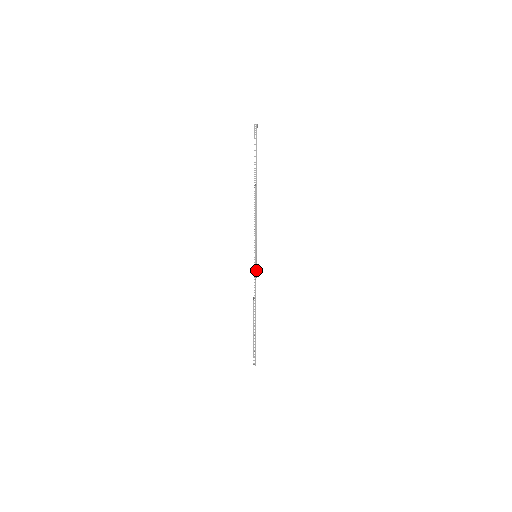
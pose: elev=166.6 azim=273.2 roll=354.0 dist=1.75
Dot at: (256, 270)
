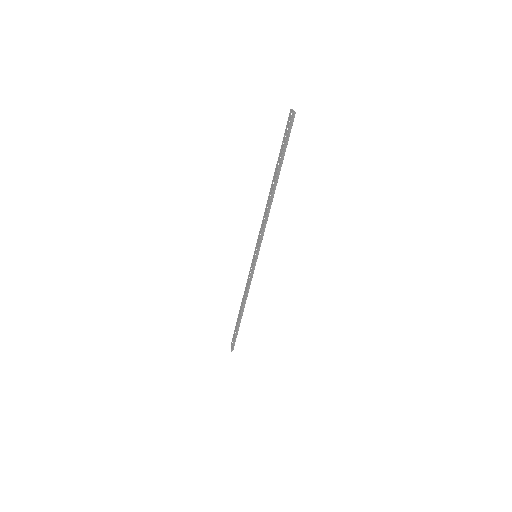
Dot at: occluded
